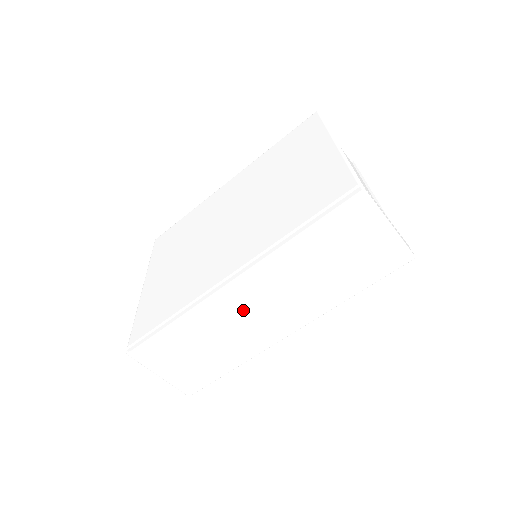
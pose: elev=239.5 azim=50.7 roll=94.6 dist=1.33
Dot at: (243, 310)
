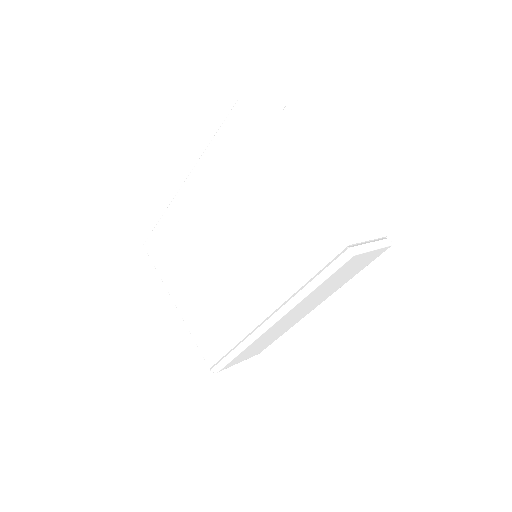
Dot at: (283, 324)
